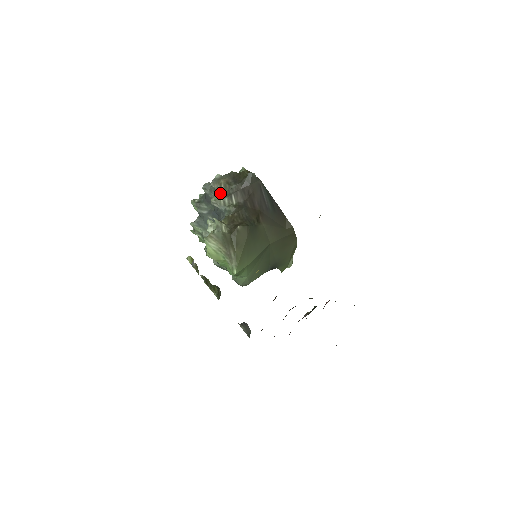
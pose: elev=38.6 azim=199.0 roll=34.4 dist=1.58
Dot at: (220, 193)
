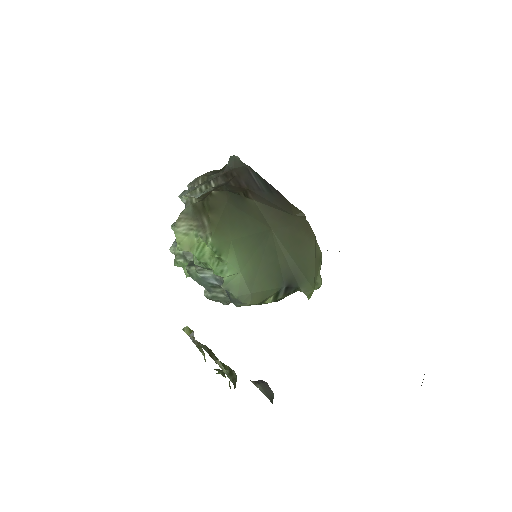
Dot at: (197, 186)
